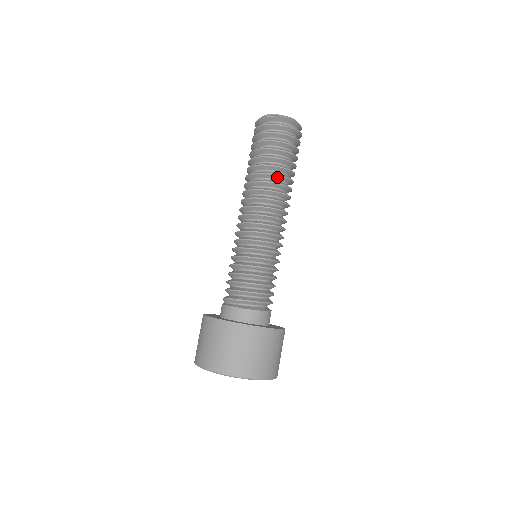
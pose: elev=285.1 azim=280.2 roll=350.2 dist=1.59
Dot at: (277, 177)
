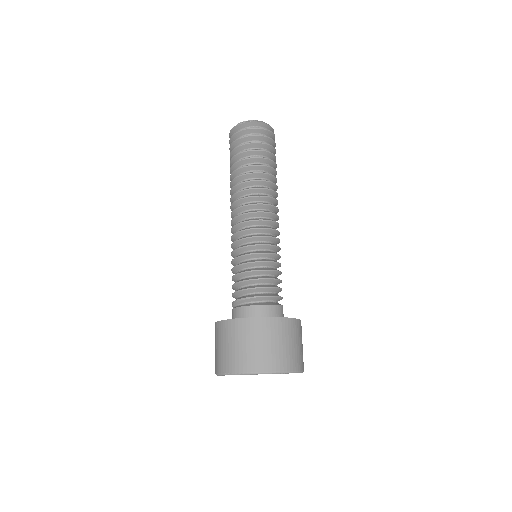
Dot at: (261, 175)
